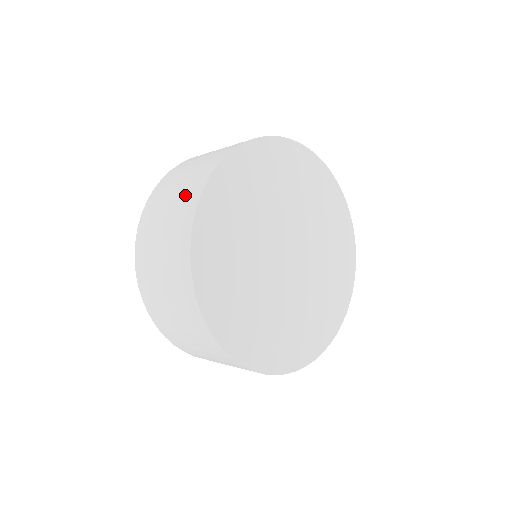
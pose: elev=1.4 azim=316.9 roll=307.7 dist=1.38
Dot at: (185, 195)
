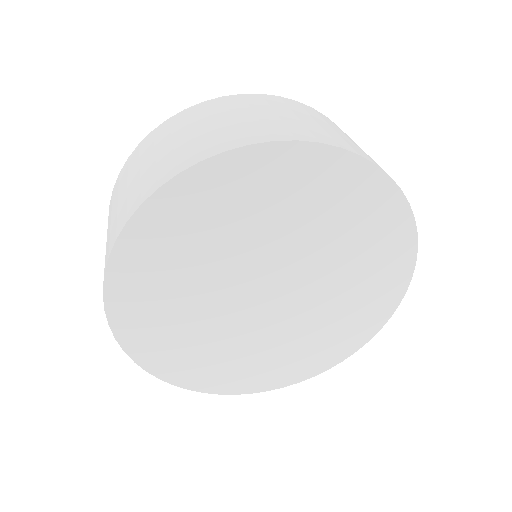
Dot at: occluded
